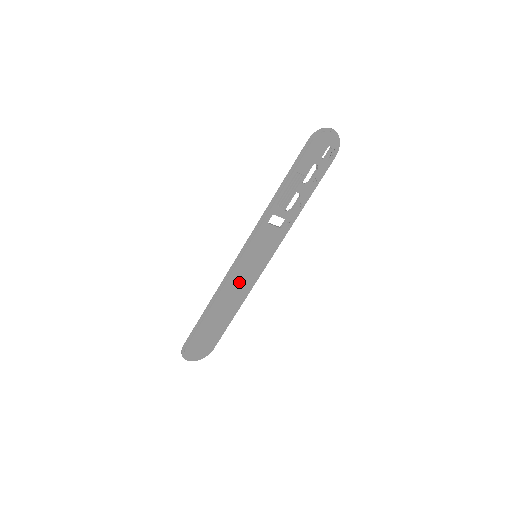
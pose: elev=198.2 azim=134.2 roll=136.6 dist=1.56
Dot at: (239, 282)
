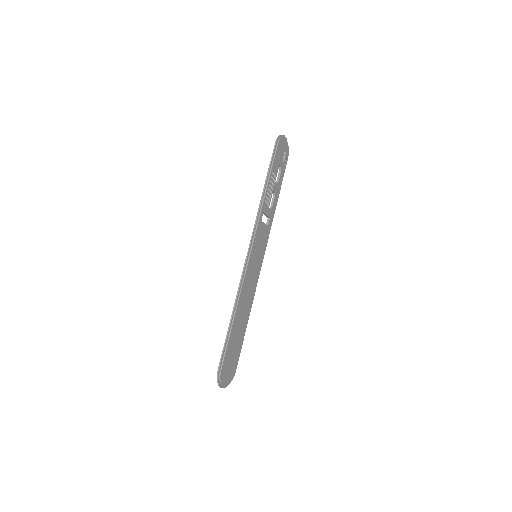
Dot at: (249, 285)
